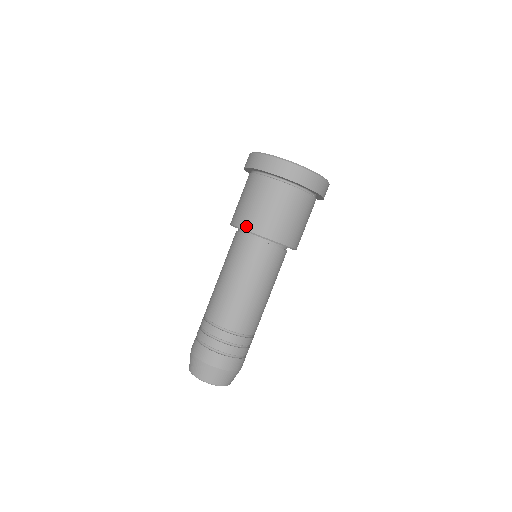
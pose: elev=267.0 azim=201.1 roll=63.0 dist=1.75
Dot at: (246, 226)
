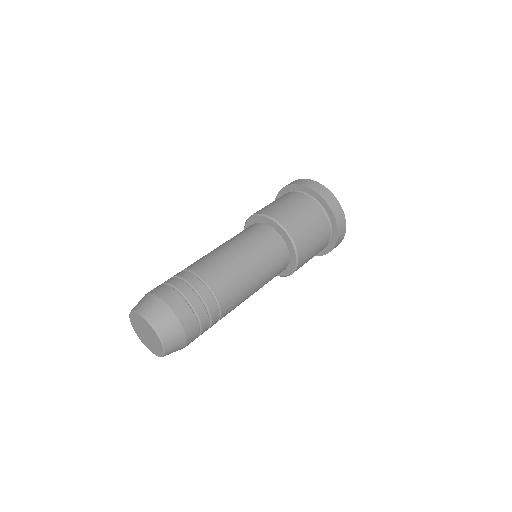
Dot at: (264, 212)
